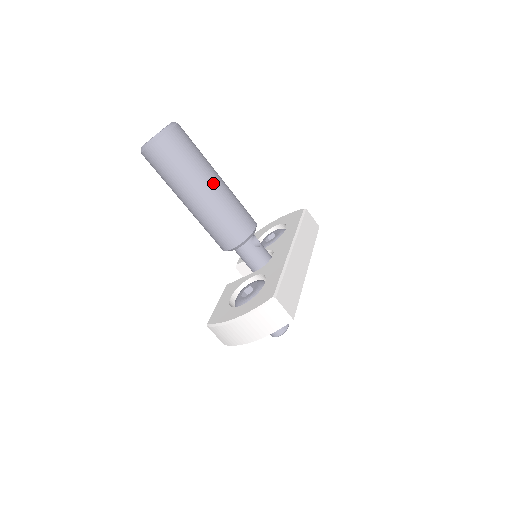
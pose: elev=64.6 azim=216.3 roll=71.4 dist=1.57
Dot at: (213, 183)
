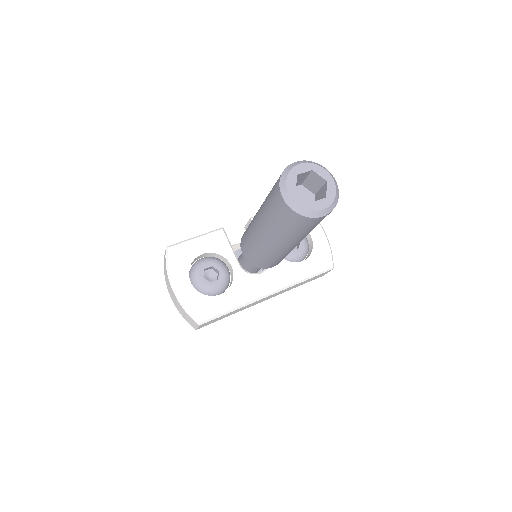
Dot at: (285, 247)
